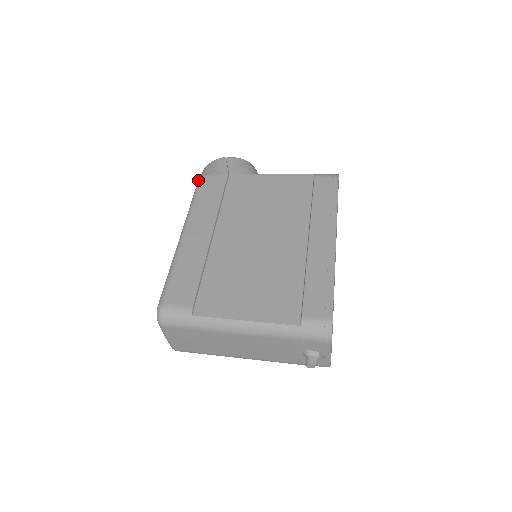
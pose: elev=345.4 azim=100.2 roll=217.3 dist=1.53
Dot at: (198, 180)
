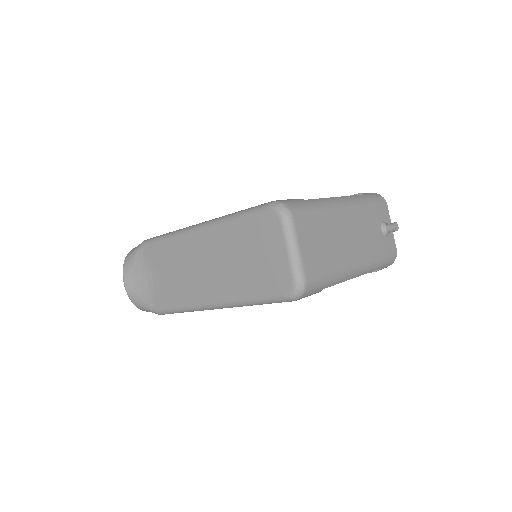
Dot at: (142, 242)
